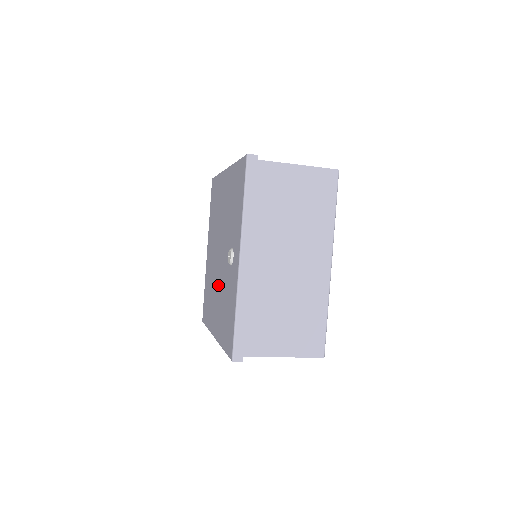
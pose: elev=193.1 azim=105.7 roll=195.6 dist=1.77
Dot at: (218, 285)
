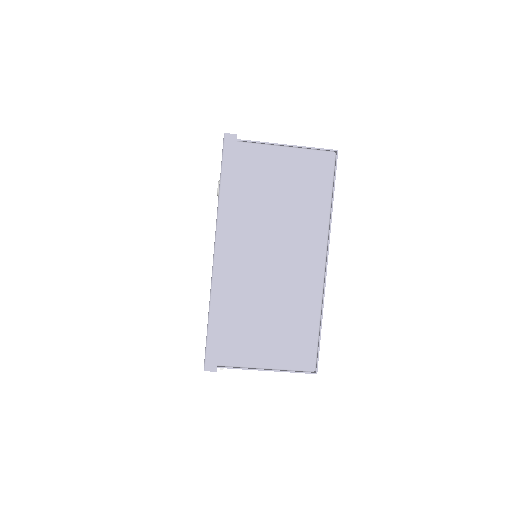
Dot at: occluded
